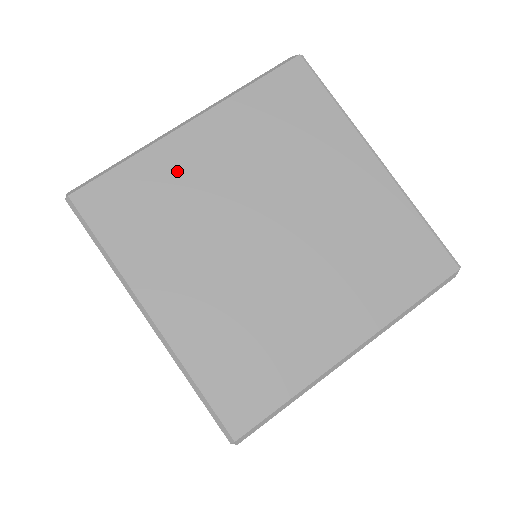
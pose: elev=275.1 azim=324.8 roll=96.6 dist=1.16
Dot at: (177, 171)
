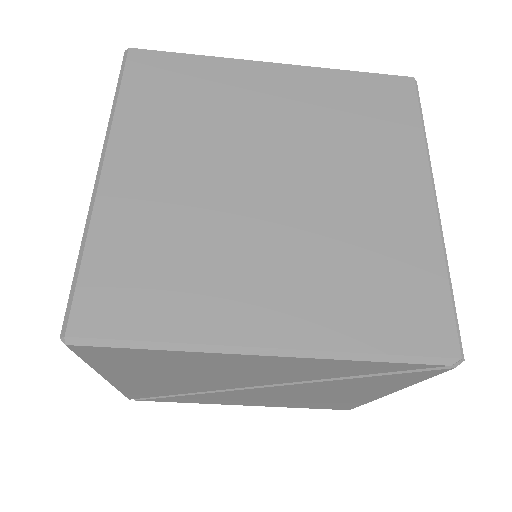
Dot at: (232, 86)
